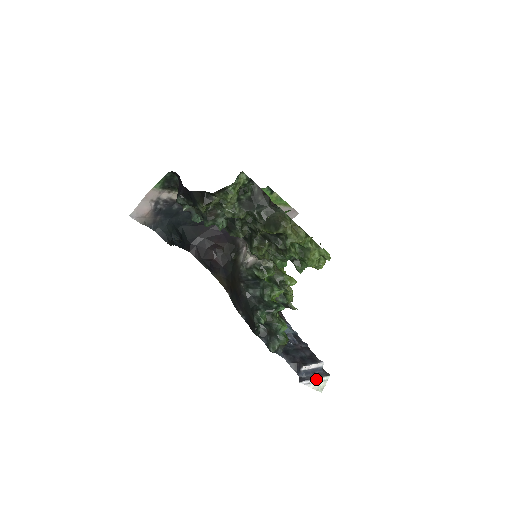
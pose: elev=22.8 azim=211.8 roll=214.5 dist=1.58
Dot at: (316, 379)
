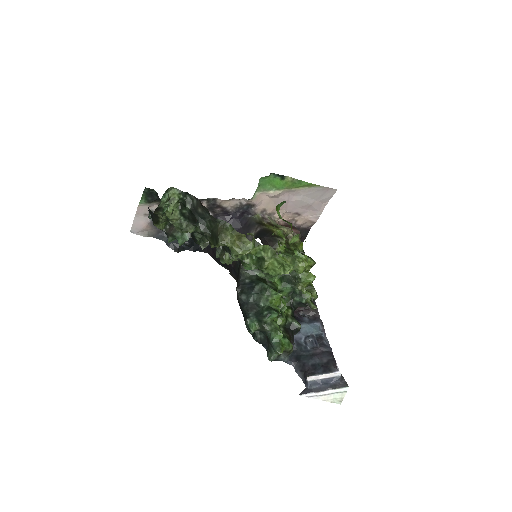
Dot at: (326, 391)
